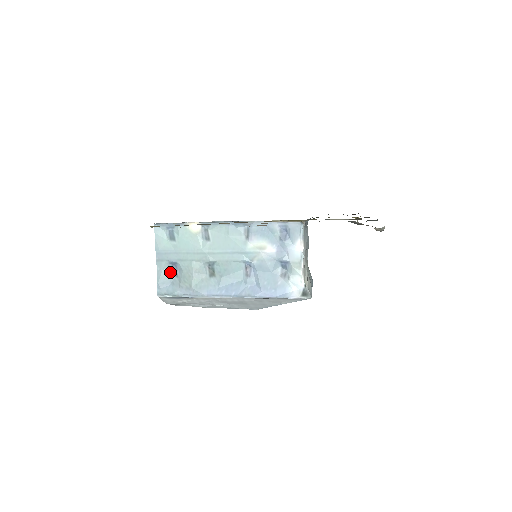
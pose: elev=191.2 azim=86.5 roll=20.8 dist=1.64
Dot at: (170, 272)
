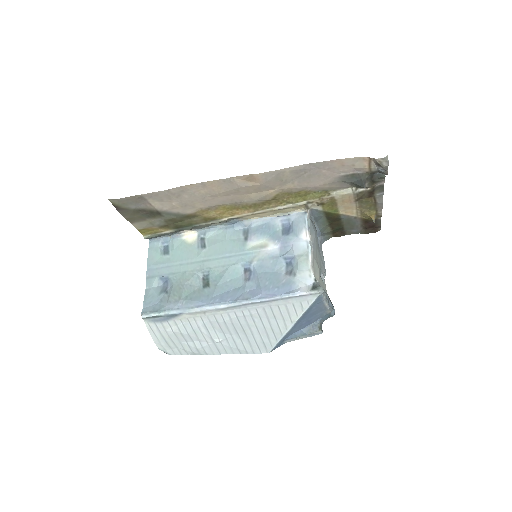
Dot at: (160, 290)
